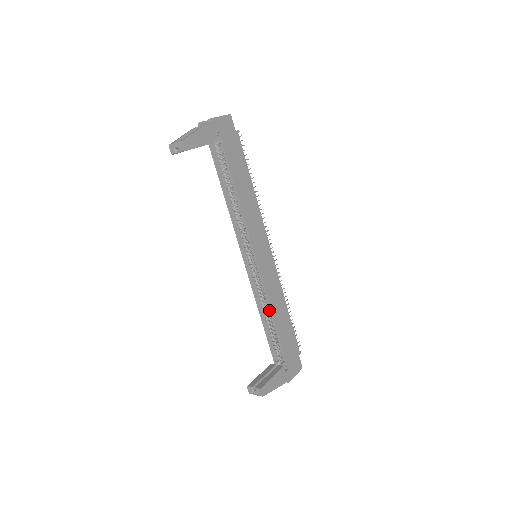
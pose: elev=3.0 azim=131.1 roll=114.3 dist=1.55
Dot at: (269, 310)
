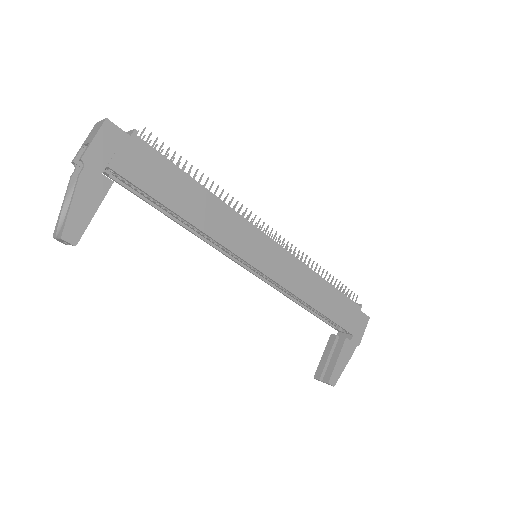
Dot at: occluded
